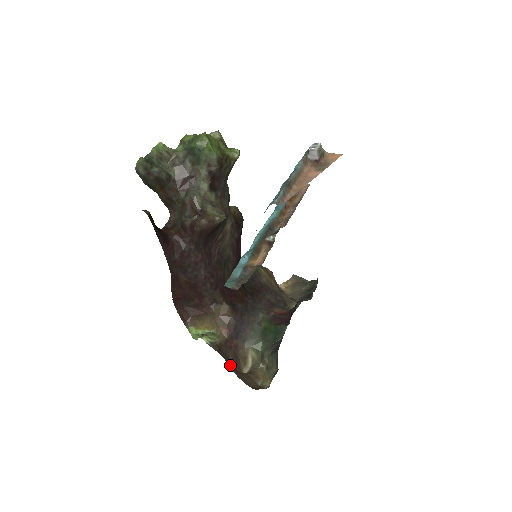
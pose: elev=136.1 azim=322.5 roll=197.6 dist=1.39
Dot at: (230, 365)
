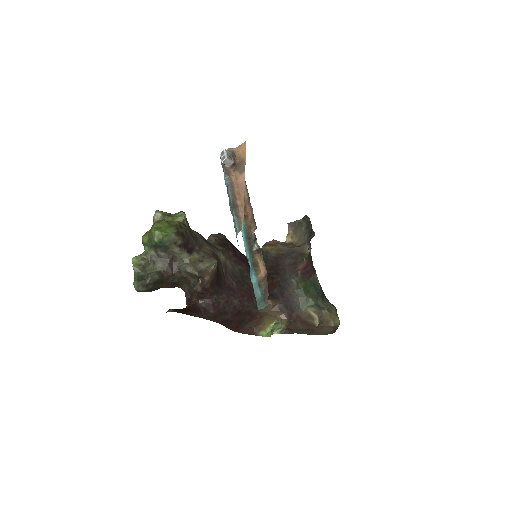
Dot at: (305, 333)
